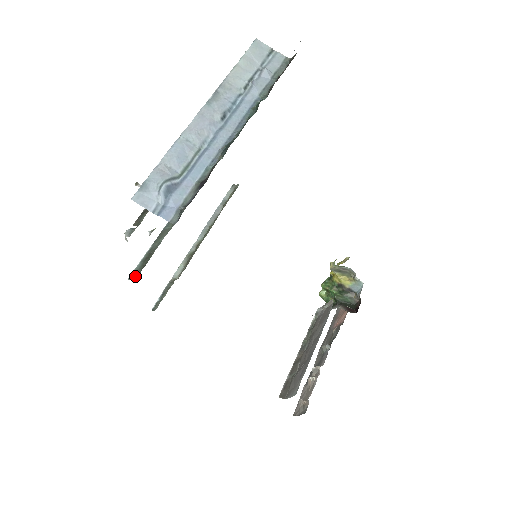
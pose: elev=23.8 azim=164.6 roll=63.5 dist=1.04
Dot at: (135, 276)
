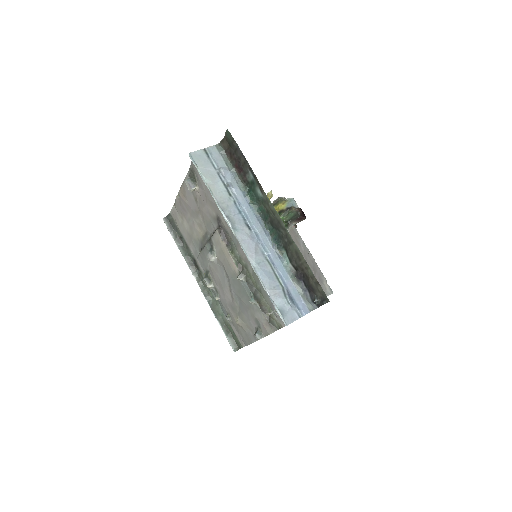
Dot at: (236, 346)
